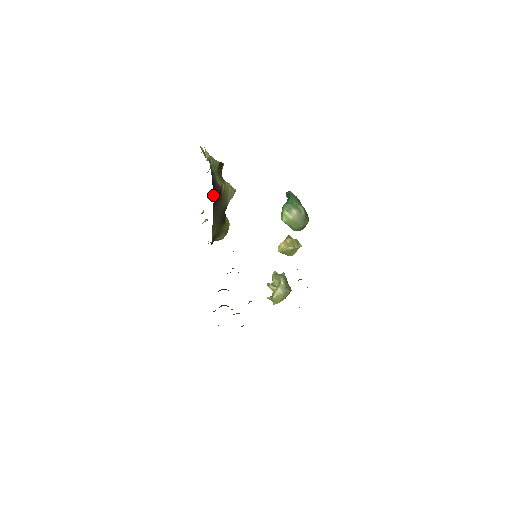
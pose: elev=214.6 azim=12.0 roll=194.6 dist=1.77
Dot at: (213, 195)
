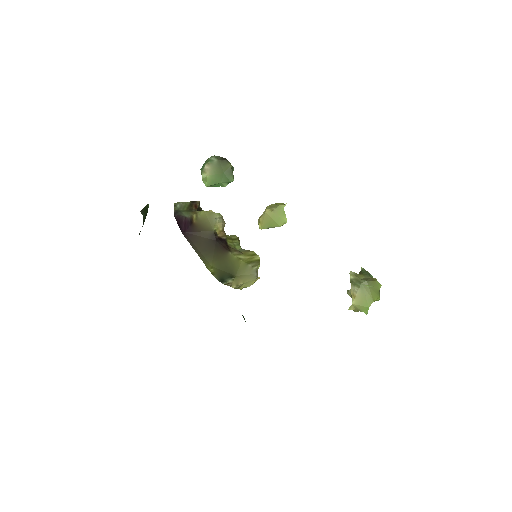
Dot at: (180, 228)
